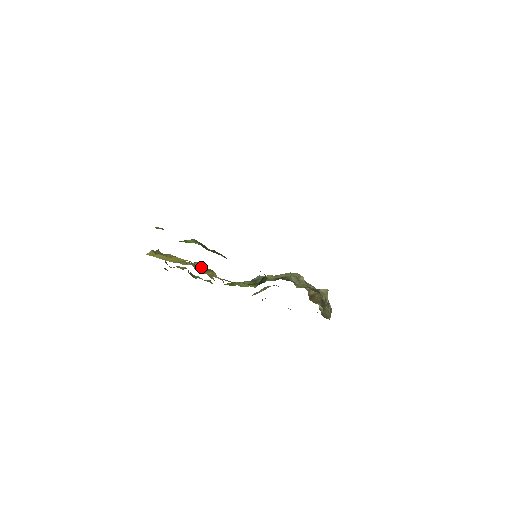
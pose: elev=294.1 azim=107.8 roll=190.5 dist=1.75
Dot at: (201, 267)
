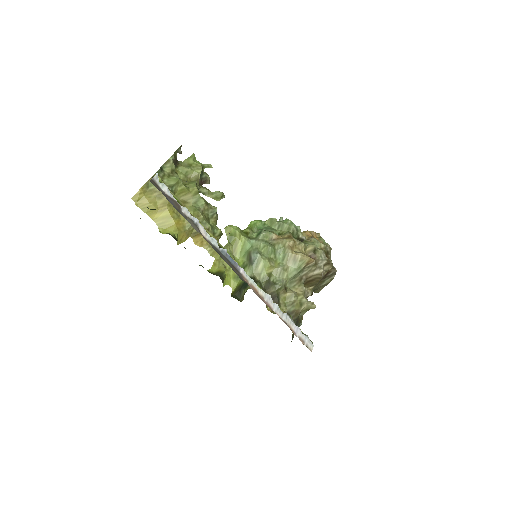
Dot at: occluded
